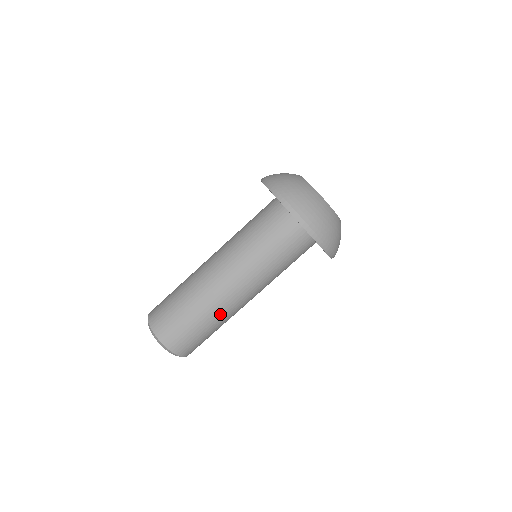
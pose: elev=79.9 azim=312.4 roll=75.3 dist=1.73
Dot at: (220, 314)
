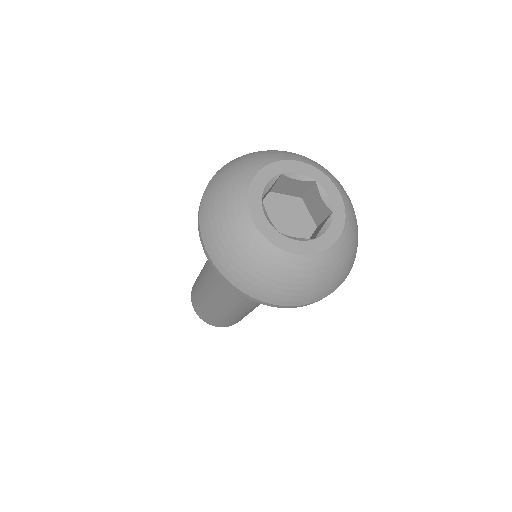
Dot at: (243, 313)
